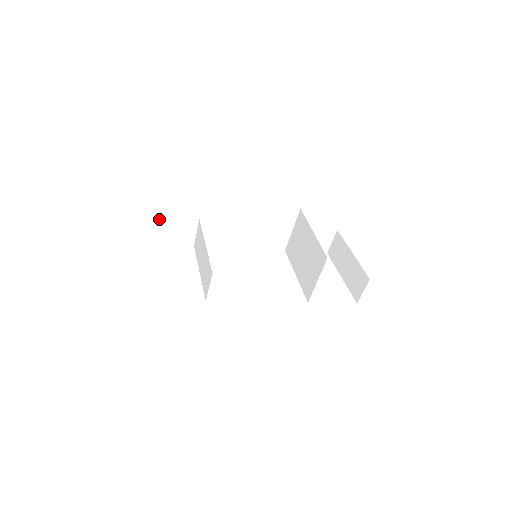
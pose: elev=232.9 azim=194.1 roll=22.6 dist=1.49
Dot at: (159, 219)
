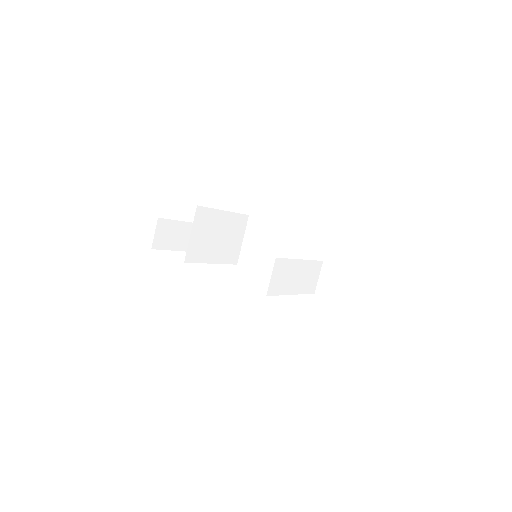
Dot at: occluded
